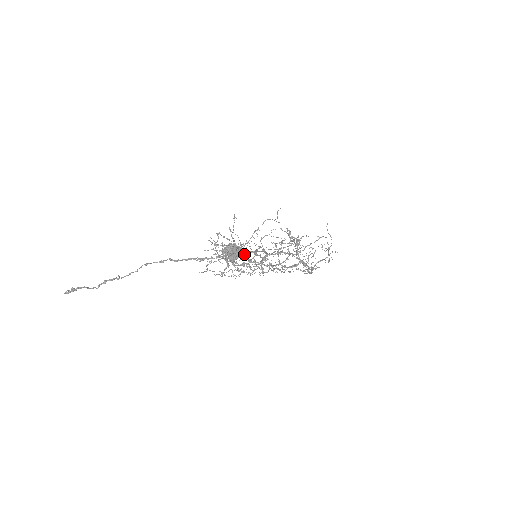
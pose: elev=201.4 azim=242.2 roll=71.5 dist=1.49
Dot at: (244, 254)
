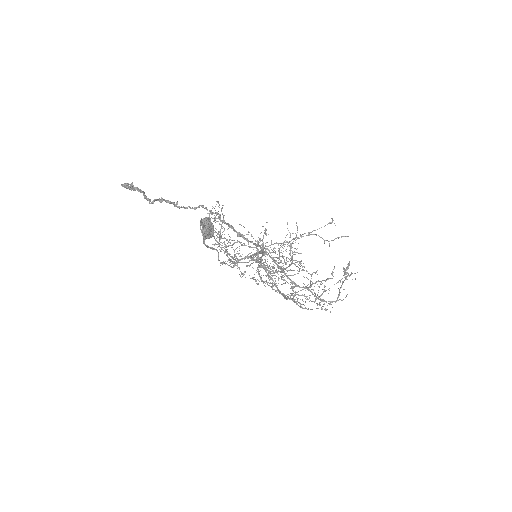
Dot at: occluded
